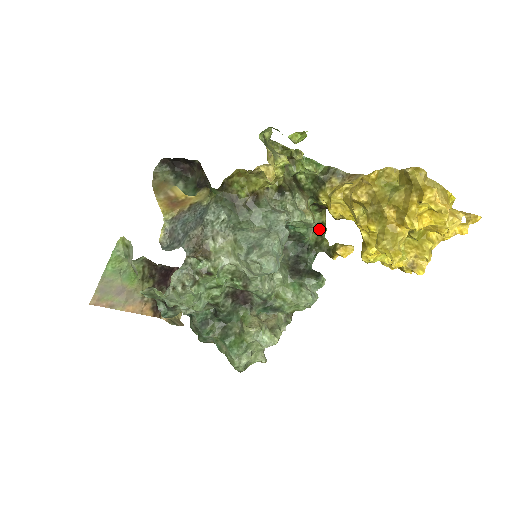
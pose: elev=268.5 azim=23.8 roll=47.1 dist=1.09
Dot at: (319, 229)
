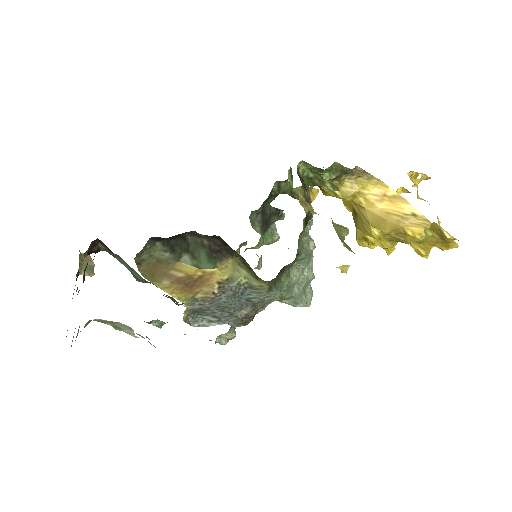
Dot at: (292, 186)
